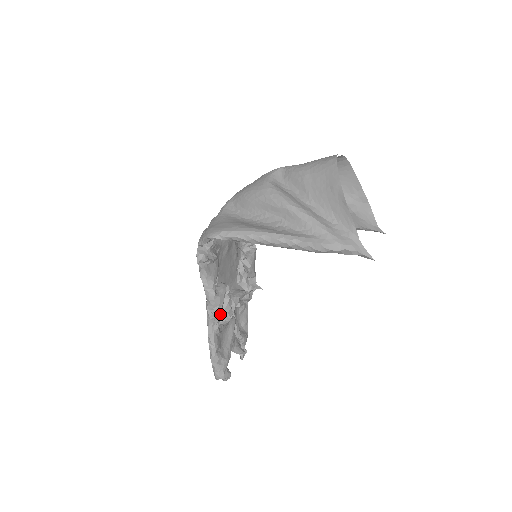
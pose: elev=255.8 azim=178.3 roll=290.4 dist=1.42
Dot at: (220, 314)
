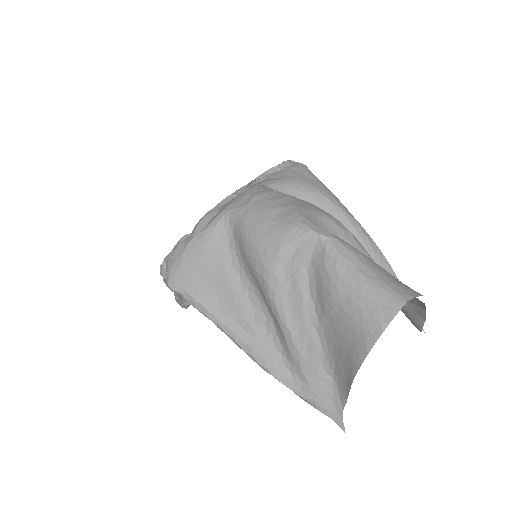
Dot at: occluded
